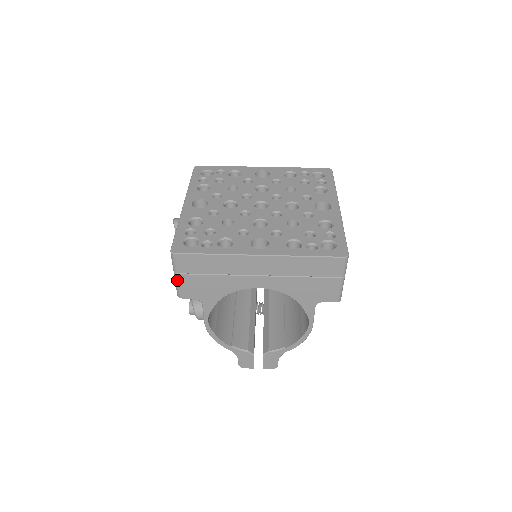
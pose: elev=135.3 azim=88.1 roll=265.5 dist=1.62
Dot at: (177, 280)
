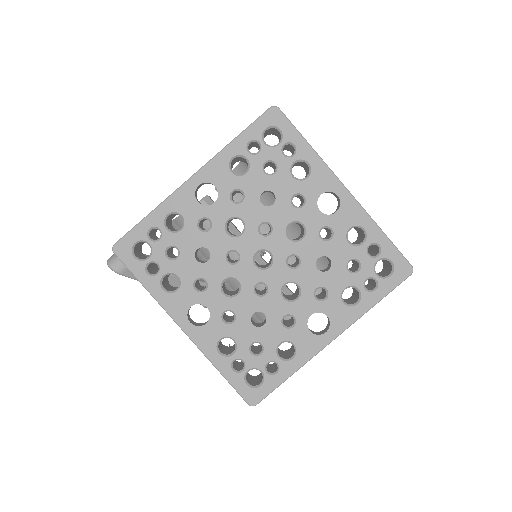
Dot at: occluded
